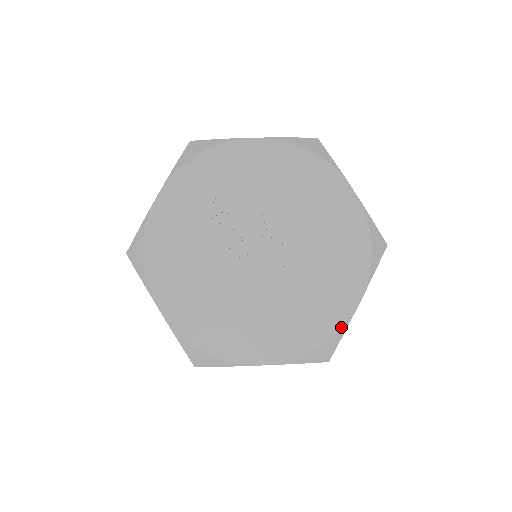
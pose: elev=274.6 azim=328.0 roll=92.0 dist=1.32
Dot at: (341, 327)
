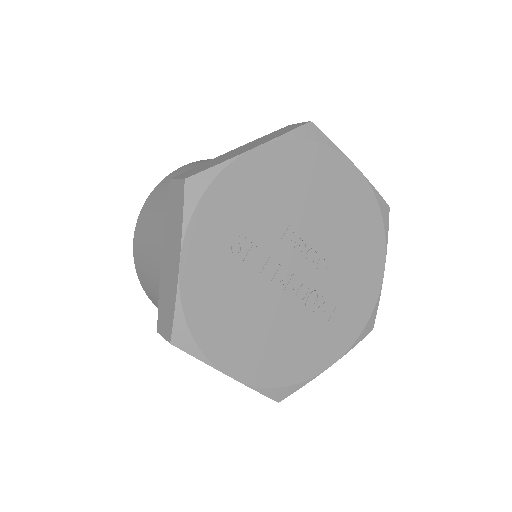
Dot at: (377, 298)
